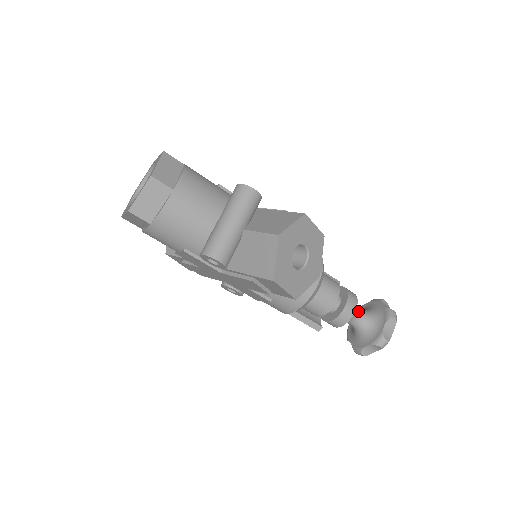
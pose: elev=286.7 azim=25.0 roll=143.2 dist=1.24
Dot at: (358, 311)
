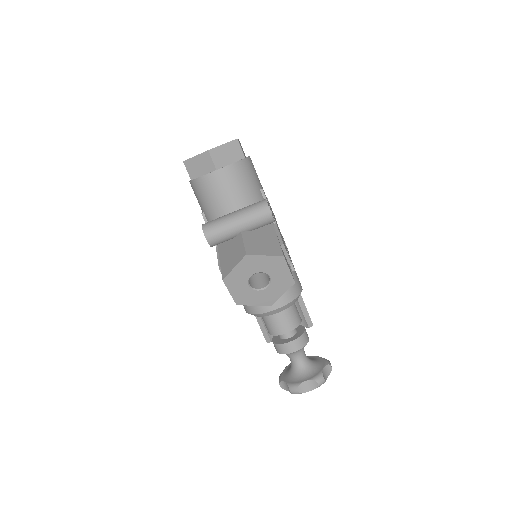
Dot at: (300, 355)
